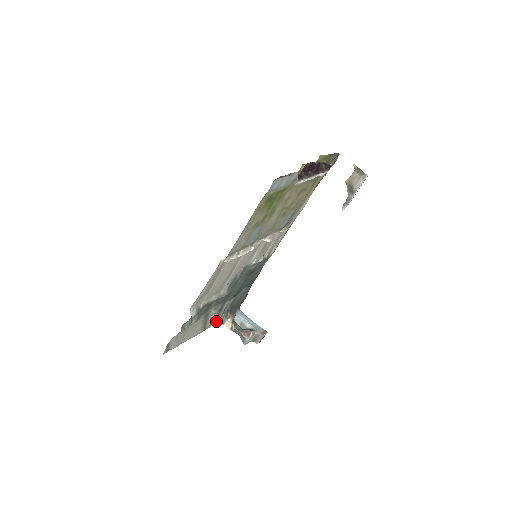
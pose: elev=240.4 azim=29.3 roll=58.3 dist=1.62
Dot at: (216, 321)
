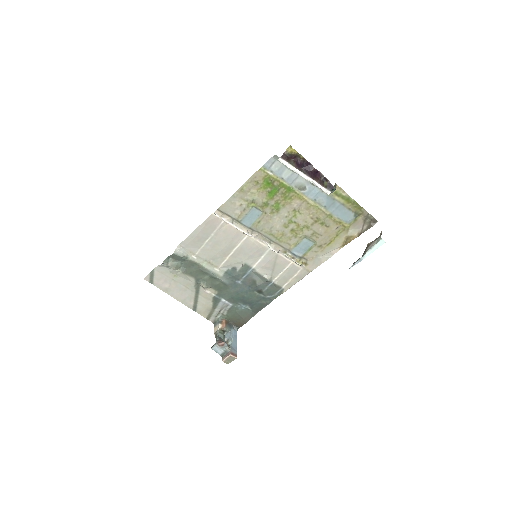
Dot at: (210, 316)
